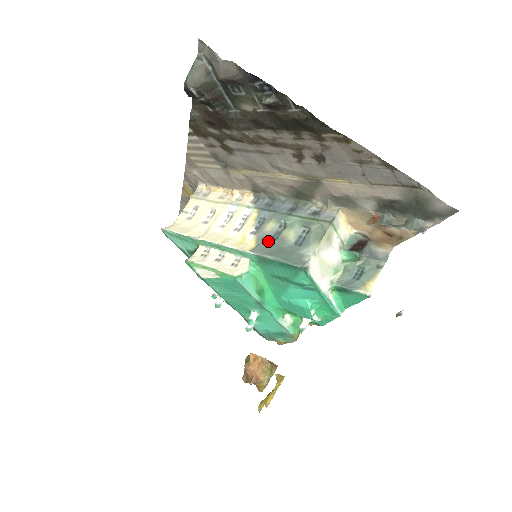
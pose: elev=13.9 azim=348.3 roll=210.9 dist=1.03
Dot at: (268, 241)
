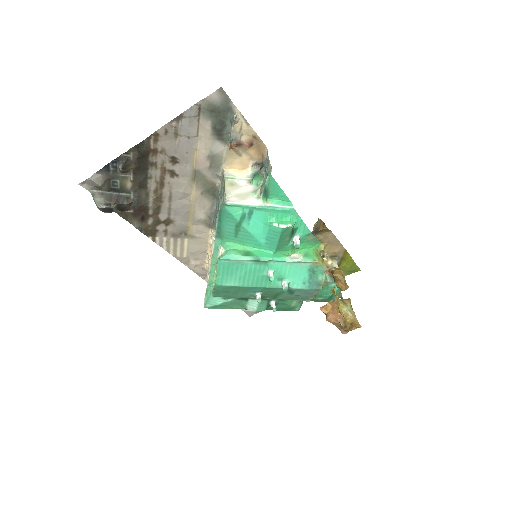
Dot at: occluded
